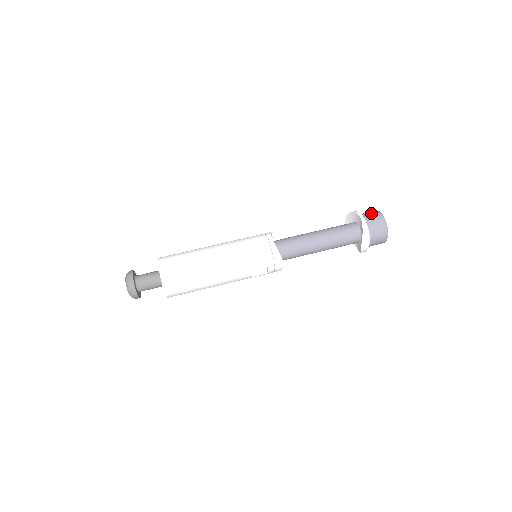
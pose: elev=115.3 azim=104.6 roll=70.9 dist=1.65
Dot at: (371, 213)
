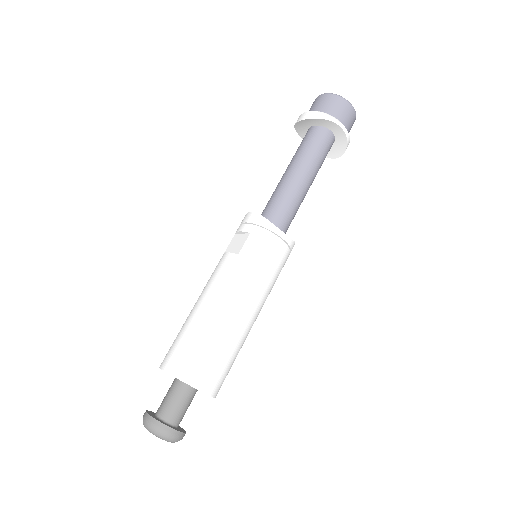
Dot at: (341, 109)
